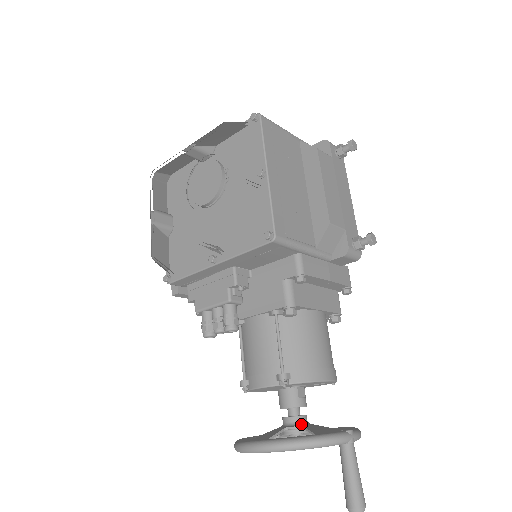
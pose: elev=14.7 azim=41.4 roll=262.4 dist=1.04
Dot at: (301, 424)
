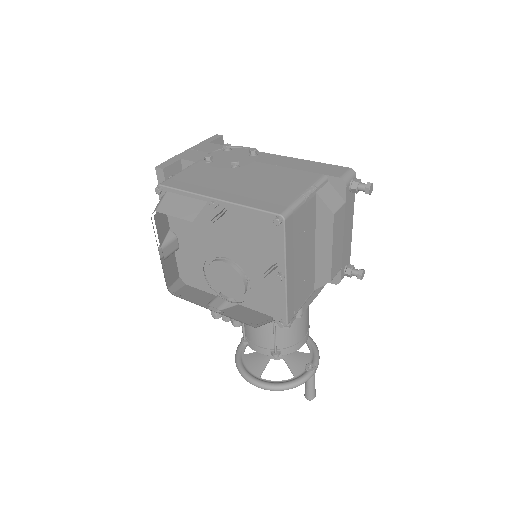
Dot at: occluded
